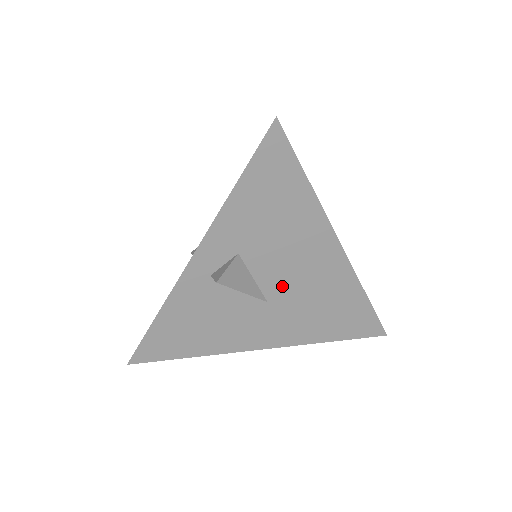
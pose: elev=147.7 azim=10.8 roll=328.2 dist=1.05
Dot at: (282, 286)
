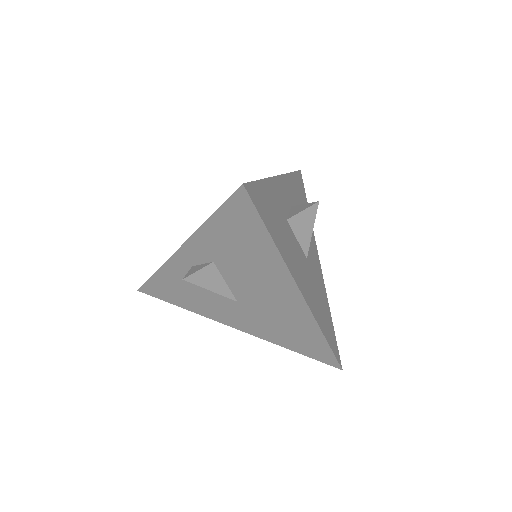
Dot at: (249, 297)
